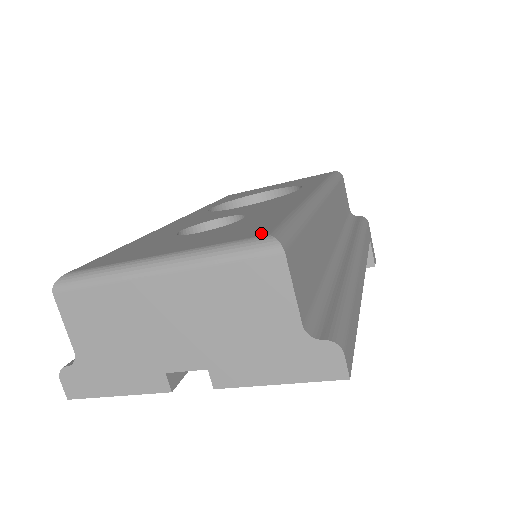
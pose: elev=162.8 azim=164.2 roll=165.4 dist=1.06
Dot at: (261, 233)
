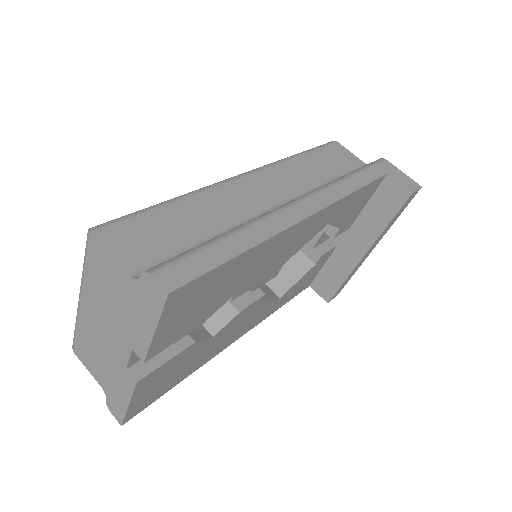
Dot at: occluded
